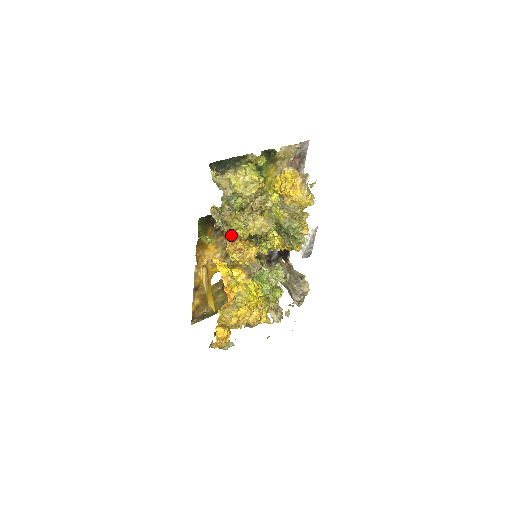
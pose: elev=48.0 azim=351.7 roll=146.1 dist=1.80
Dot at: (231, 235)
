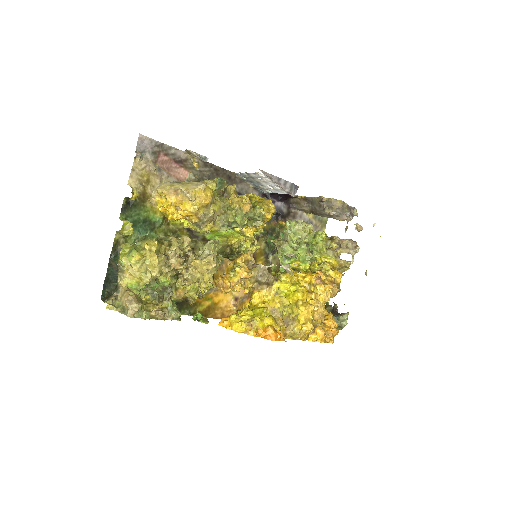
Dot at: (218, 269)
